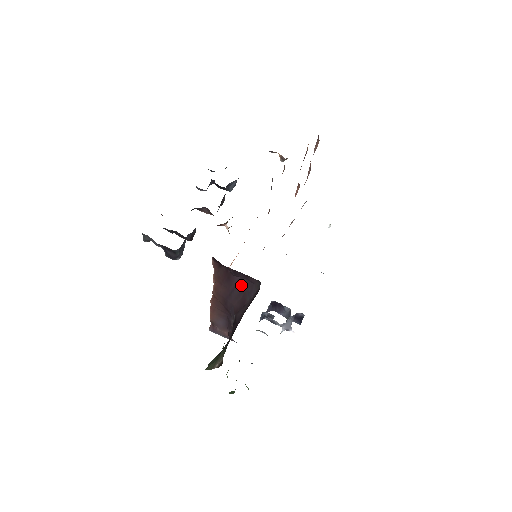
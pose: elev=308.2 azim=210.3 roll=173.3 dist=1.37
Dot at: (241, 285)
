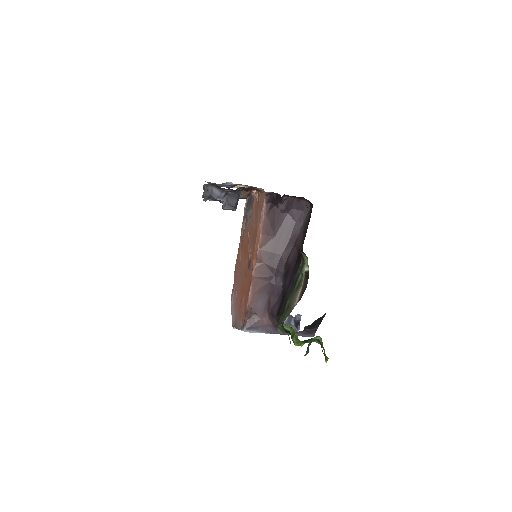
Dot at: (289, 222)
